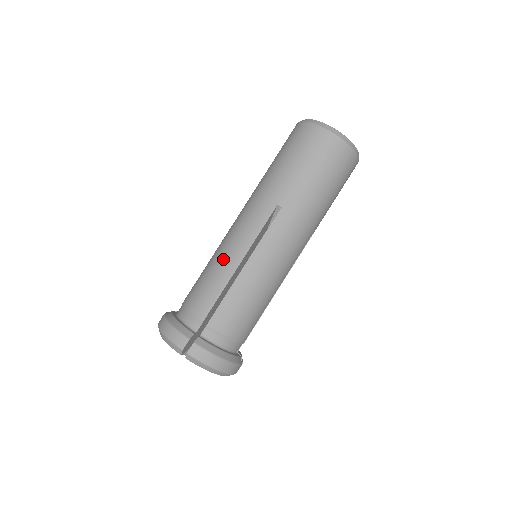
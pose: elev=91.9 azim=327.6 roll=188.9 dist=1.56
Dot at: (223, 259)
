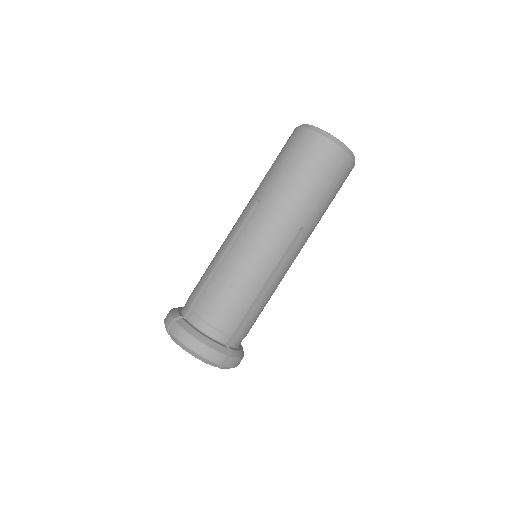
Dot at: (216, 253)
